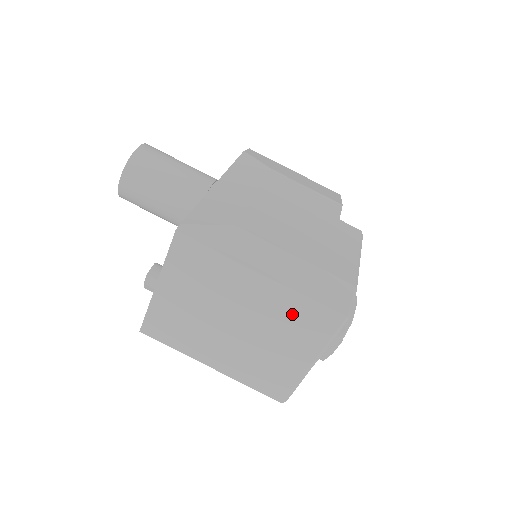
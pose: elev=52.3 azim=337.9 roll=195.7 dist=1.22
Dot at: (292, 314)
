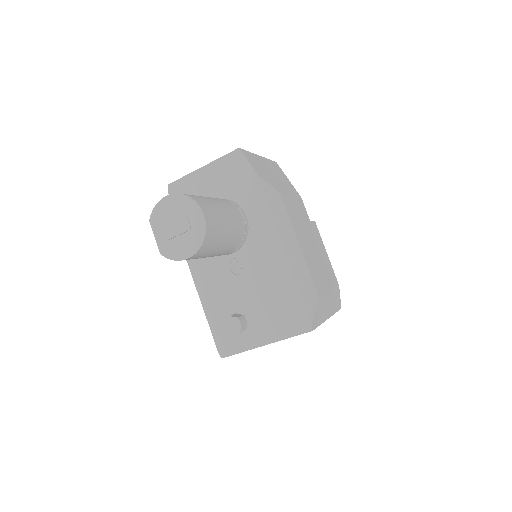
Dot at: occluded
